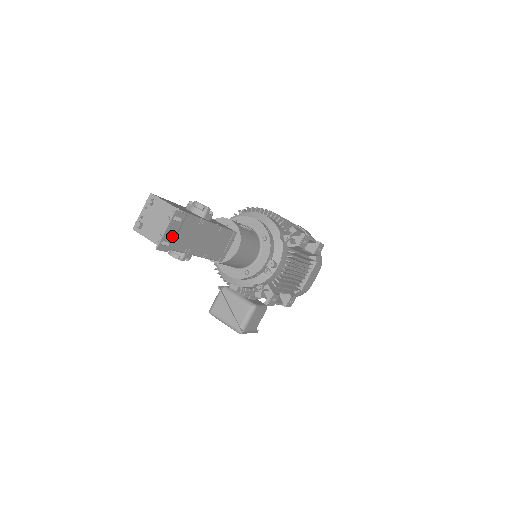
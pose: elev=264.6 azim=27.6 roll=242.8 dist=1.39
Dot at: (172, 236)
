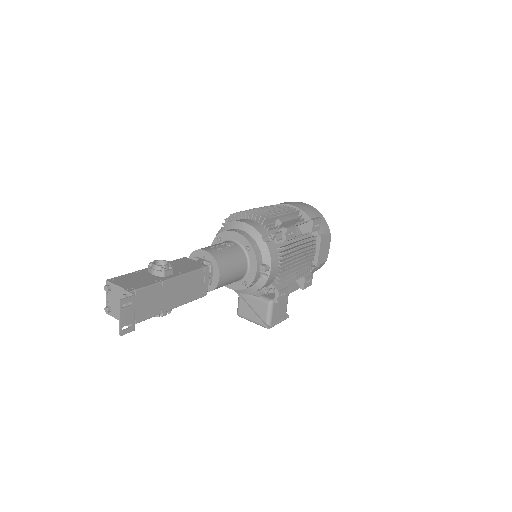
Dot at: (130, 318)
